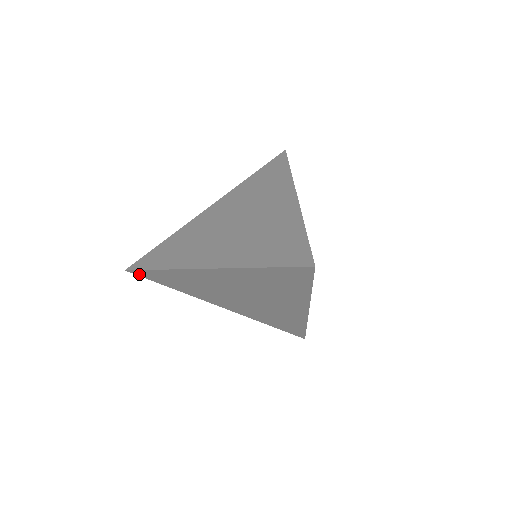
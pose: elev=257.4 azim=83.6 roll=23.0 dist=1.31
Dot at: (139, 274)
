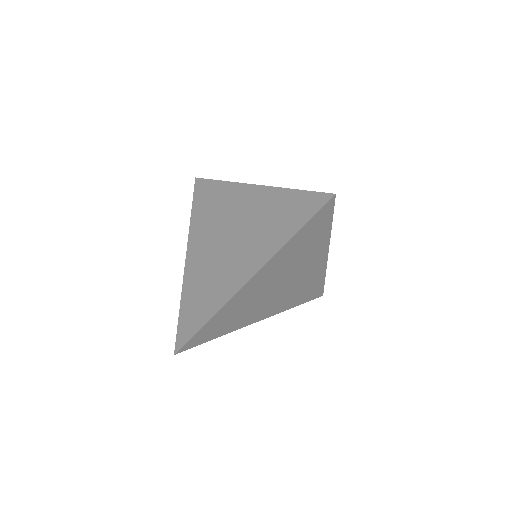
Dot at: (187, 347)
